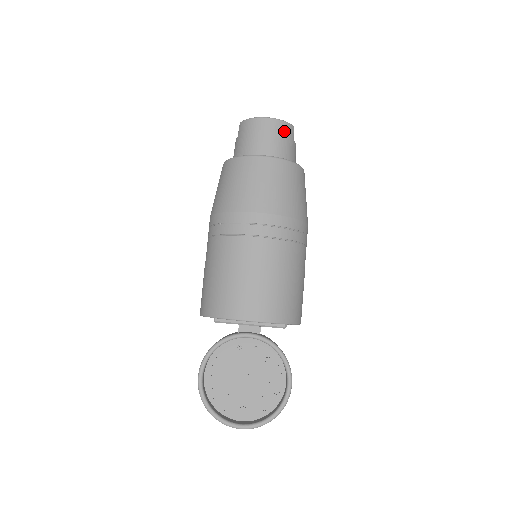
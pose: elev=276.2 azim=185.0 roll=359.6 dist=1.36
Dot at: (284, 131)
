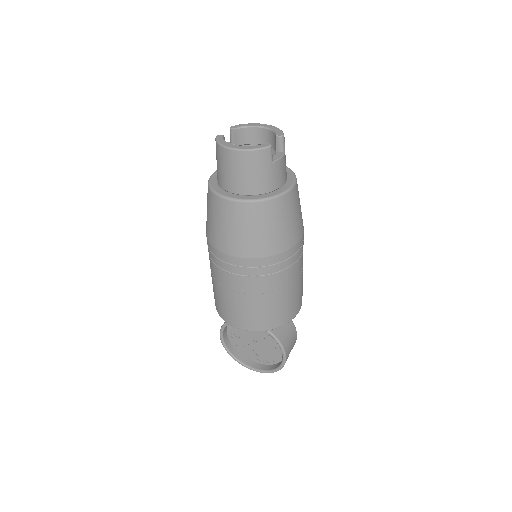
Dot at: (255, 161)
